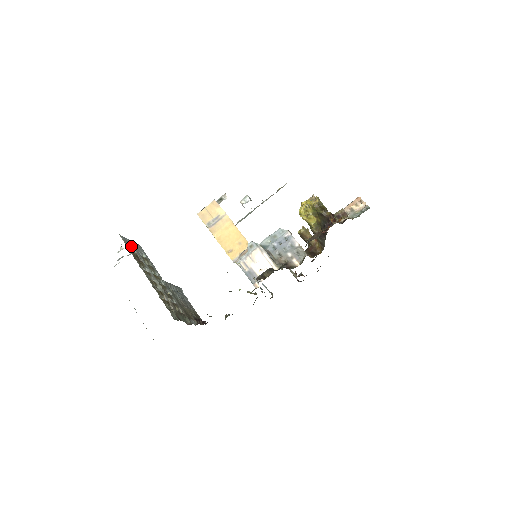
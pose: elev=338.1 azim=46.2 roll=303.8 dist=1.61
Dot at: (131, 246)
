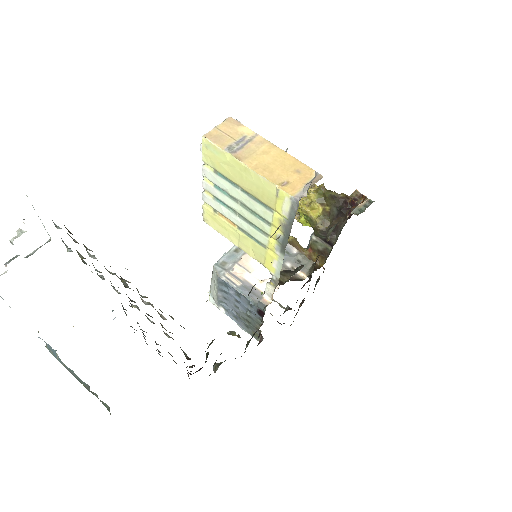
Dot at: occluded
